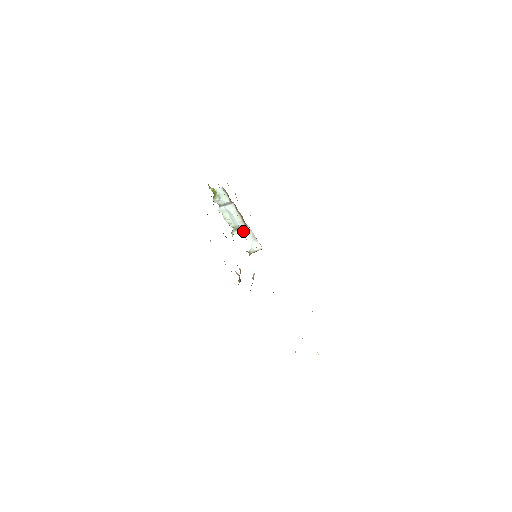
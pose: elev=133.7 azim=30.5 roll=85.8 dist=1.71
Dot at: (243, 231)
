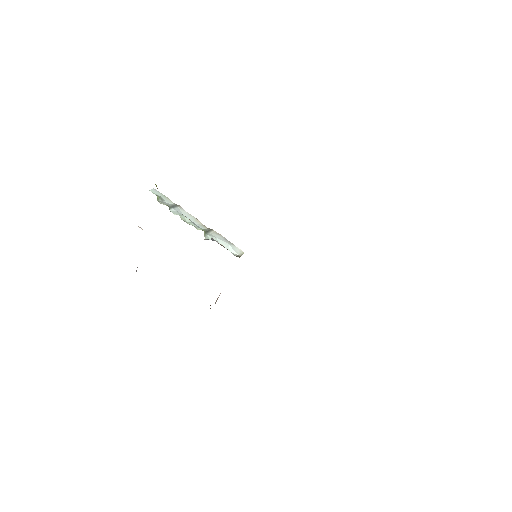
Dot at: (212, 235)
